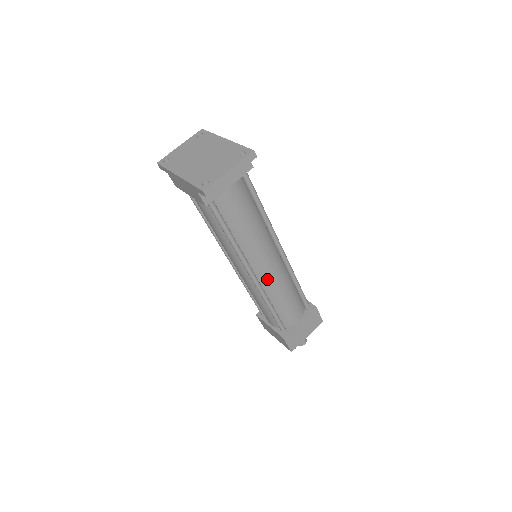
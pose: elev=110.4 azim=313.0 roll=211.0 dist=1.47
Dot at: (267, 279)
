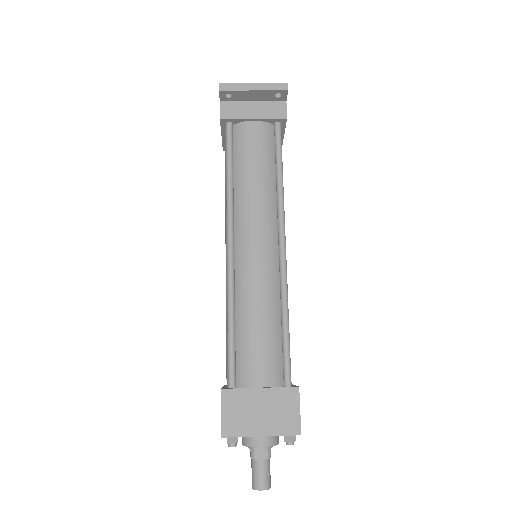
Dot at: (245, 267)
